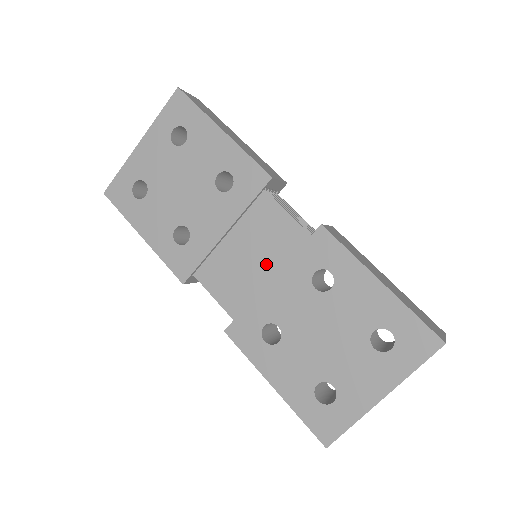
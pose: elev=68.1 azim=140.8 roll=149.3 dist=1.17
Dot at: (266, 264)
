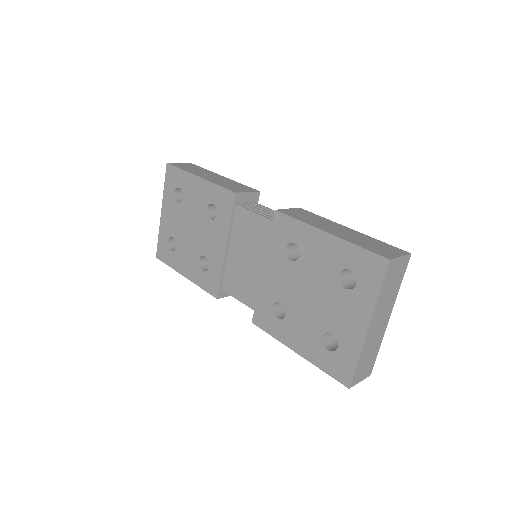
Dot at: (257, 258)
